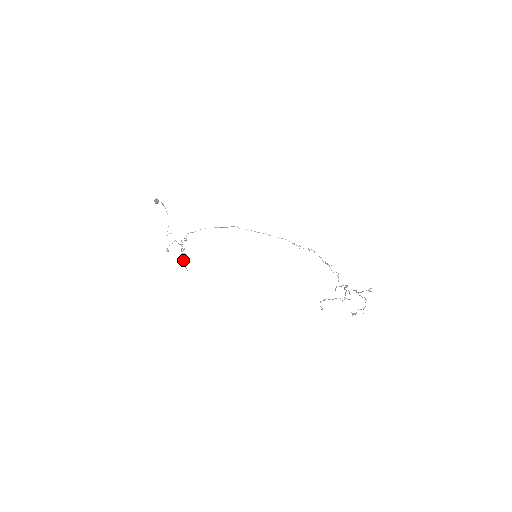
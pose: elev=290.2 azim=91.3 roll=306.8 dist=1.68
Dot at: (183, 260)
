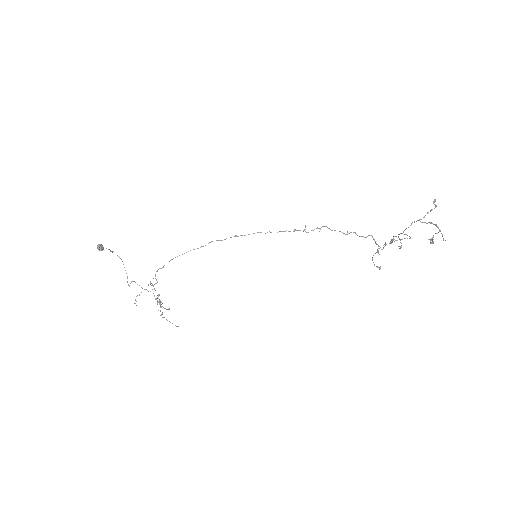
Dot at: (162, 313)
